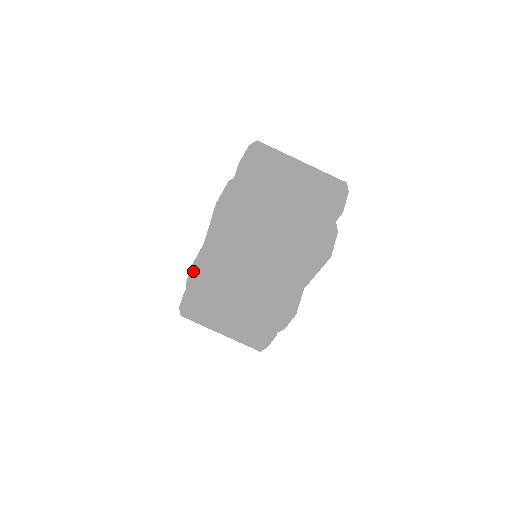
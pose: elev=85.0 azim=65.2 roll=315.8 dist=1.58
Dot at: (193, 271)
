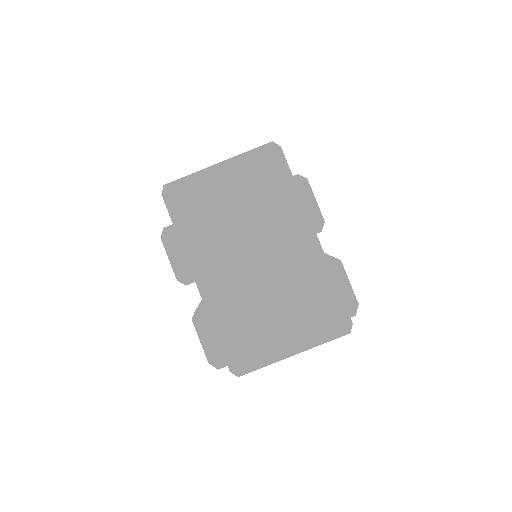
Dot at: (236, 375)
